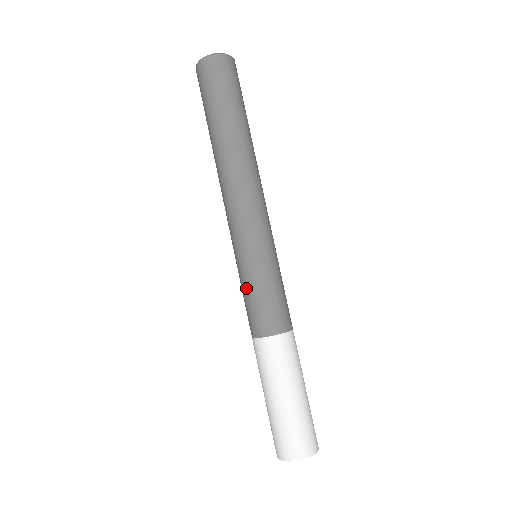
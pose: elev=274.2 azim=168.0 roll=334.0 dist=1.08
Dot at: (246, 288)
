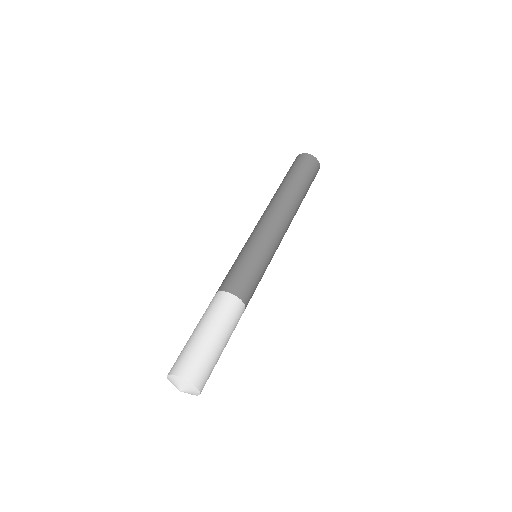
Dot at: occluded
